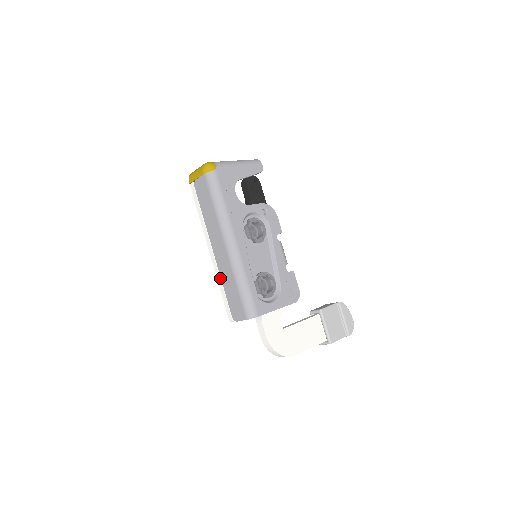
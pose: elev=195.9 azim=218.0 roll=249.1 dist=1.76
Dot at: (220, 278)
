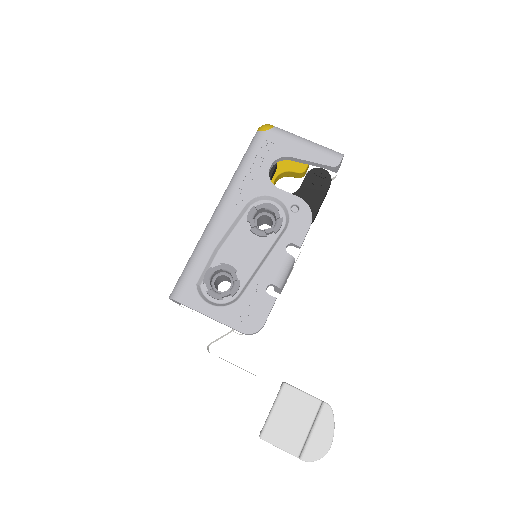
Dot at: occluded
